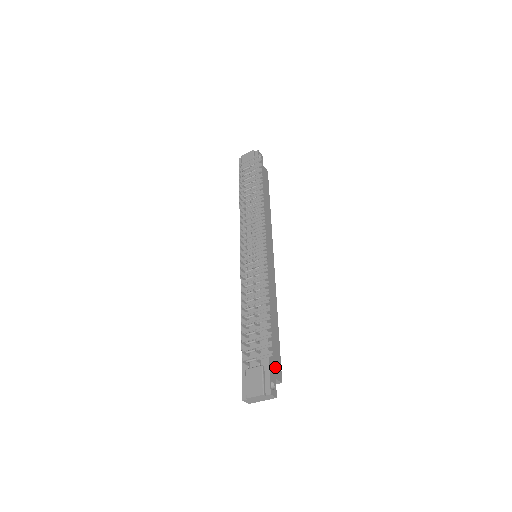
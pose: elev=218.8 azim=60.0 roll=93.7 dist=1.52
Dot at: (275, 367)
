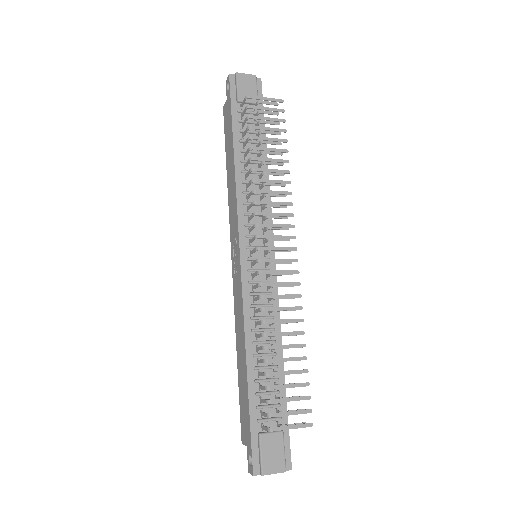
Dot at: occluded
